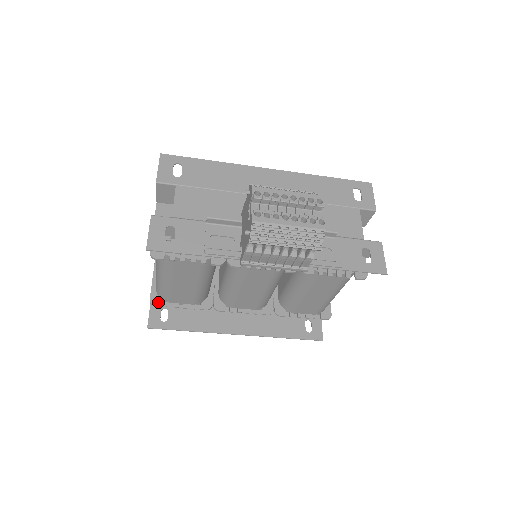
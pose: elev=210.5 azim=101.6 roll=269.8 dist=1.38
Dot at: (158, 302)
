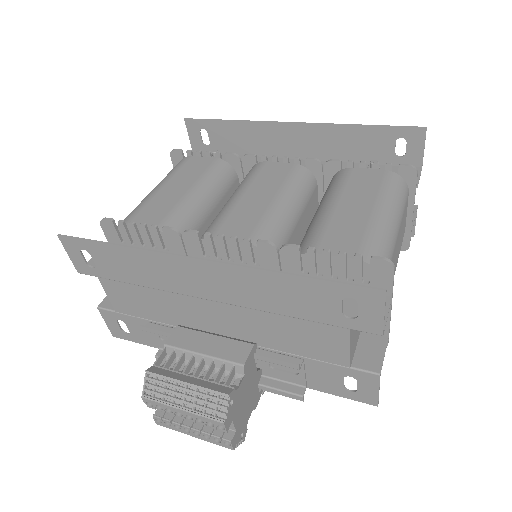
Dot at: occluded
